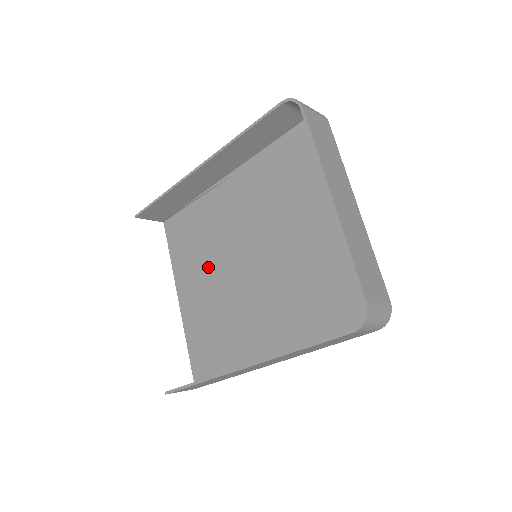
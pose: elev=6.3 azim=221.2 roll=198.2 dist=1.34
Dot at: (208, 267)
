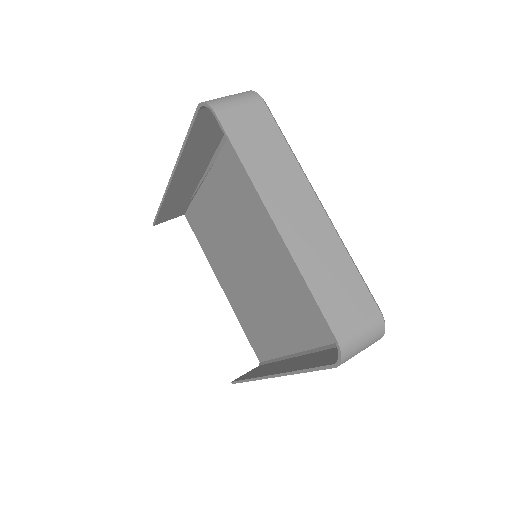
Dot at: (229, 260)
